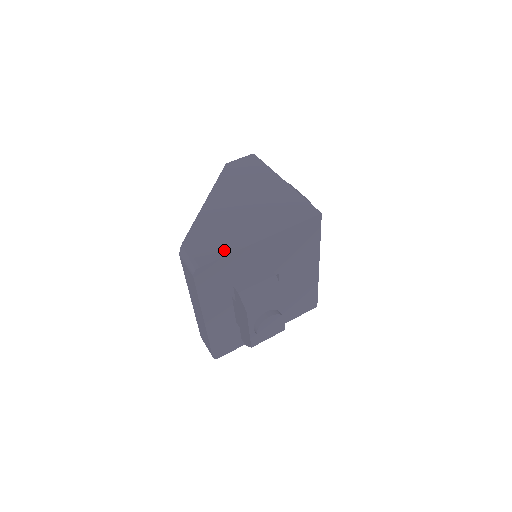
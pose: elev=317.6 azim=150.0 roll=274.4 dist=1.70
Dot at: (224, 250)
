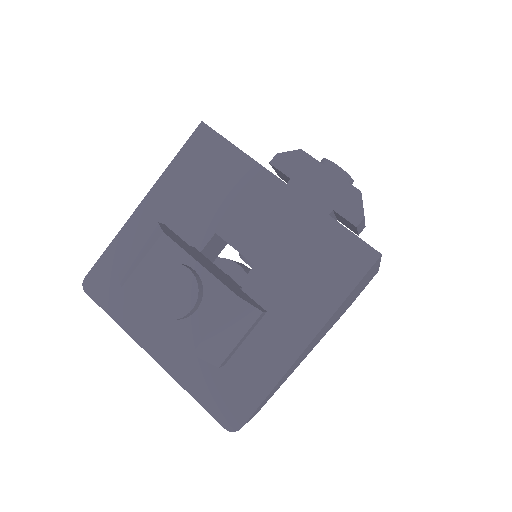
Dot at: occluded
